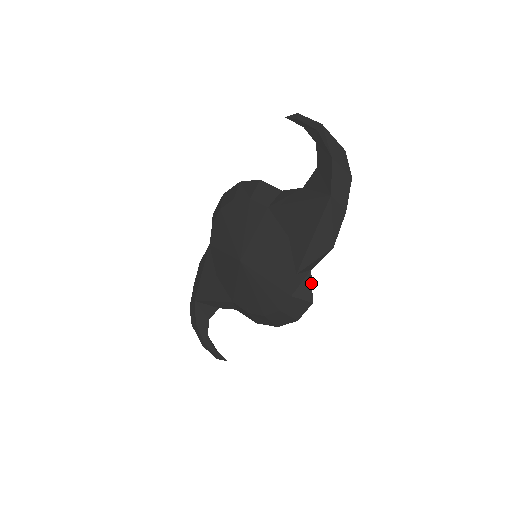
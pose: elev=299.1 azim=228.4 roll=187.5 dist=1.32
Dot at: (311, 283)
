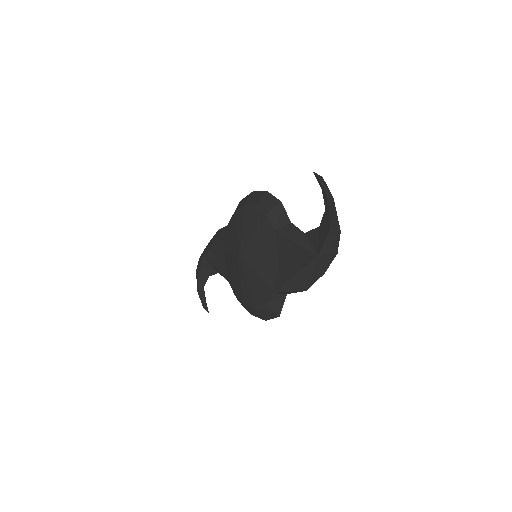
Dot at: (283, 303)
